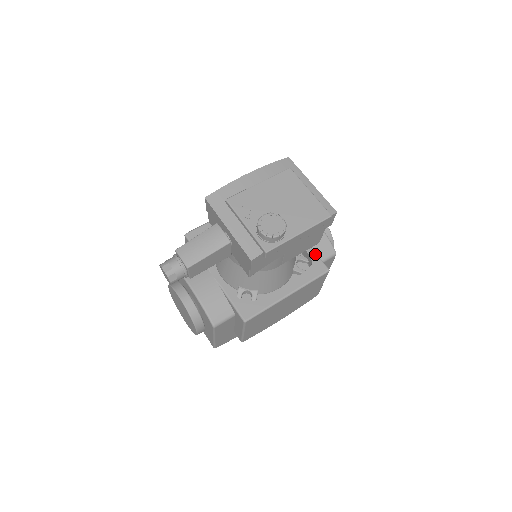
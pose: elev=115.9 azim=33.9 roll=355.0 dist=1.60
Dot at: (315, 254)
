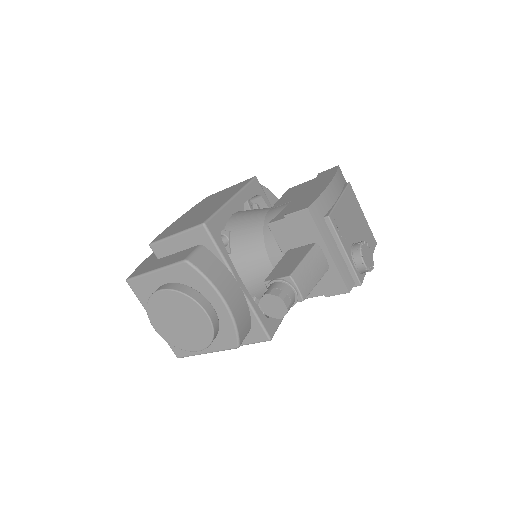
Dot at: occluded
